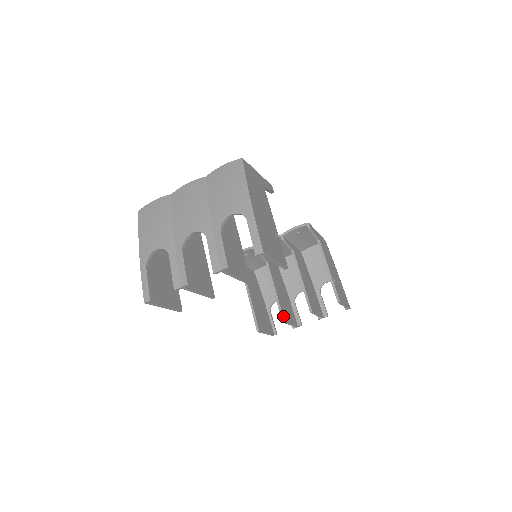
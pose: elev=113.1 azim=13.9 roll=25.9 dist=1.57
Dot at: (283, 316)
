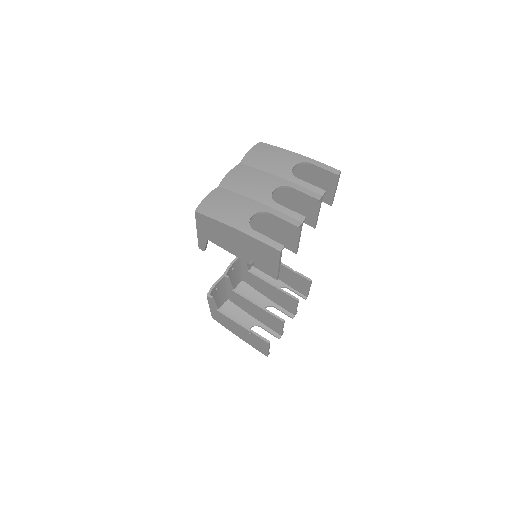
Dot at: (280, 318)
